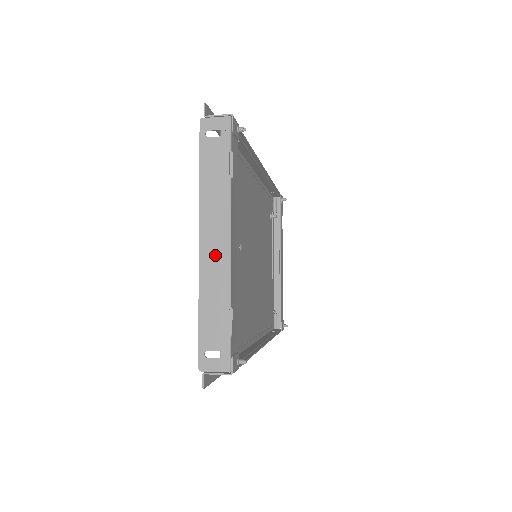
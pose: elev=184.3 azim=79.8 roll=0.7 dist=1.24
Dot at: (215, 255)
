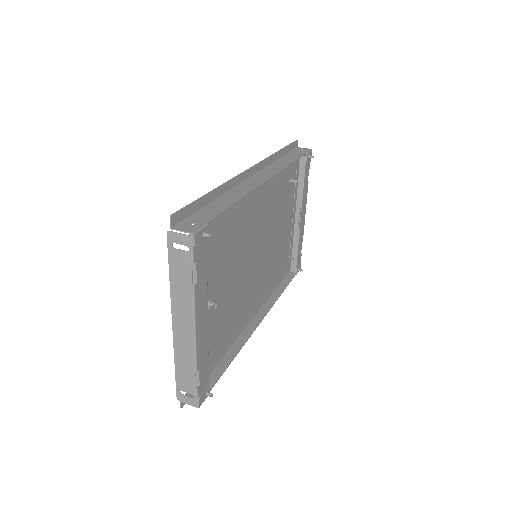
Dot at: (184, 336)
